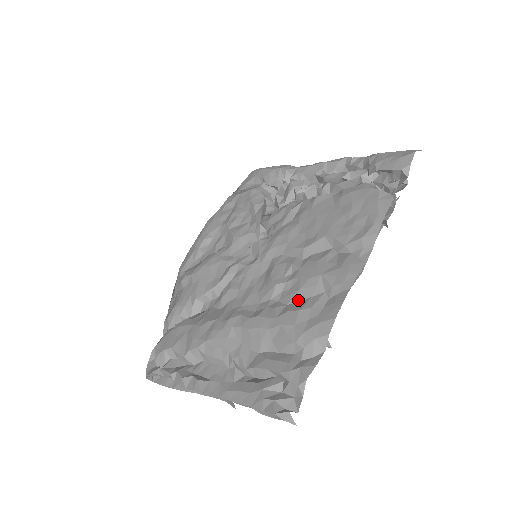
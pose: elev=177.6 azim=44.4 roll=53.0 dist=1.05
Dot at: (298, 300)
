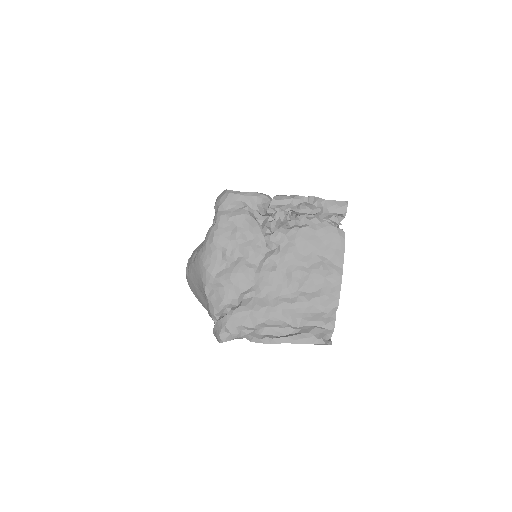
Dot at: (315, 291)
